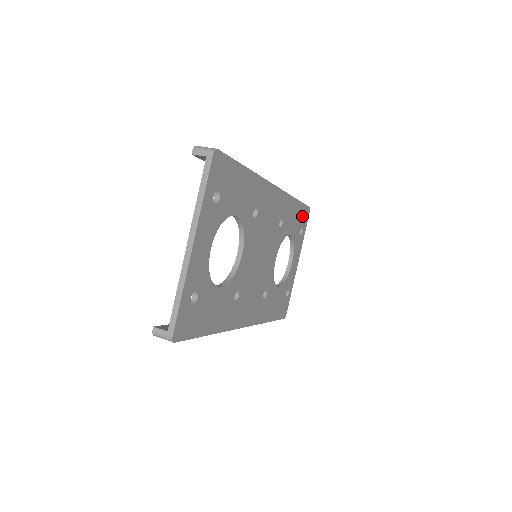
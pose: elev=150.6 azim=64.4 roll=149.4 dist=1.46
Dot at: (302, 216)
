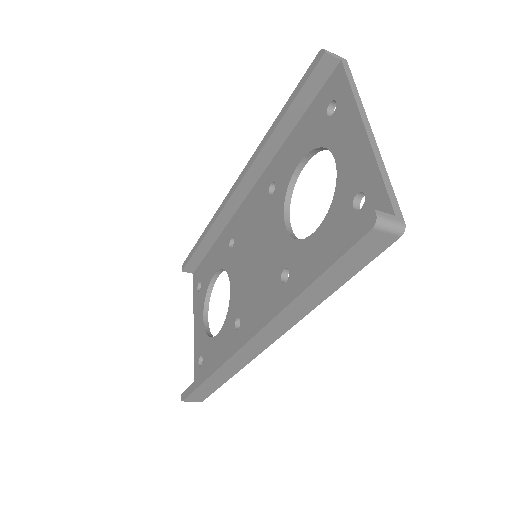
Dot at: occluded
